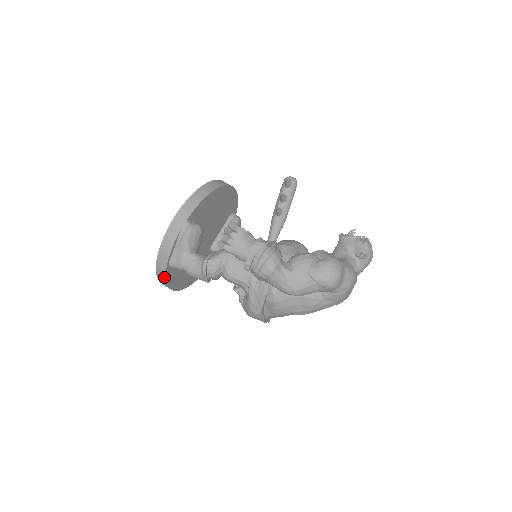
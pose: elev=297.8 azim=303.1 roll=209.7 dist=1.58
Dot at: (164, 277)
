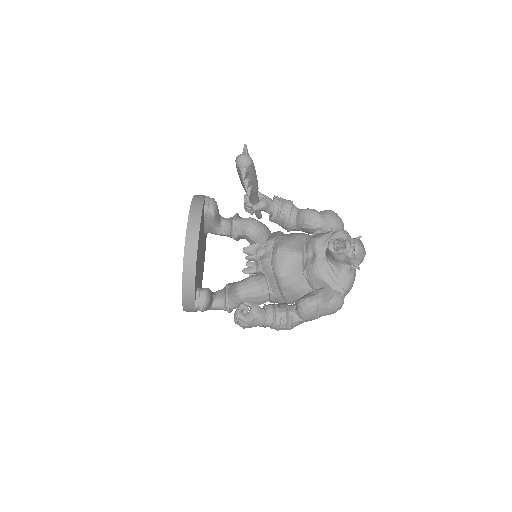
Dot at: occluded
